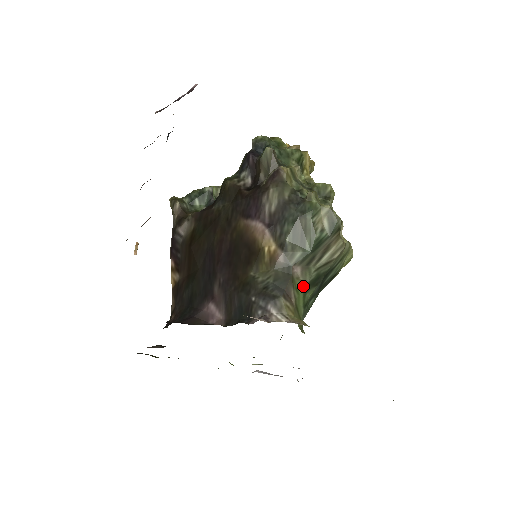
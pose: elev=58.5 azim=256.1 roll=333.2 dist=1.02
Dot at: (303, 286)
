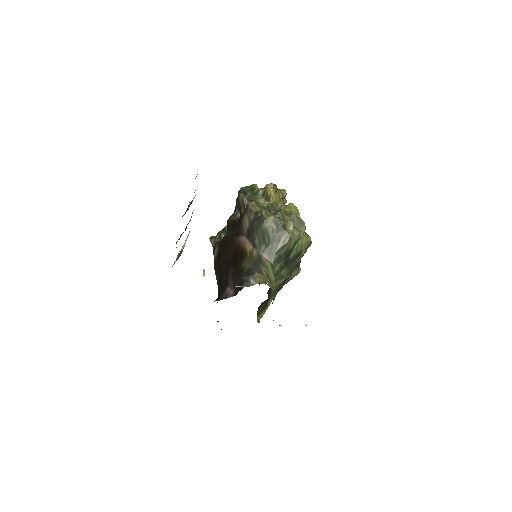
Dot at: (271, 264)
